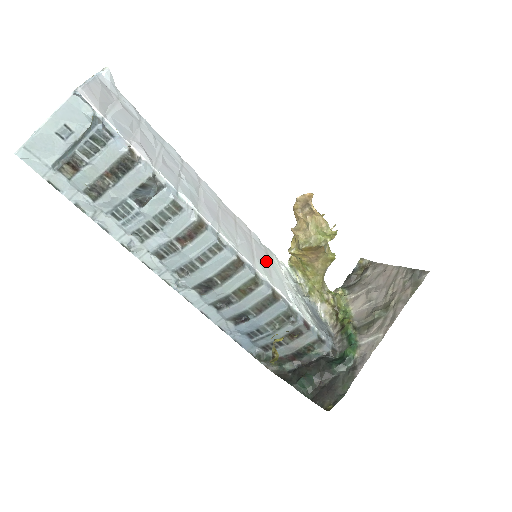
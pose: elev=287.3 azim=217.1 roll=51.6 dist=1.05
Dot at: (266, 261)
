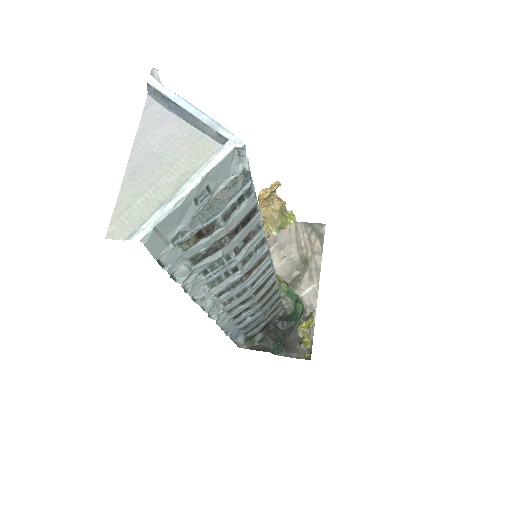
Dot at: occluded
